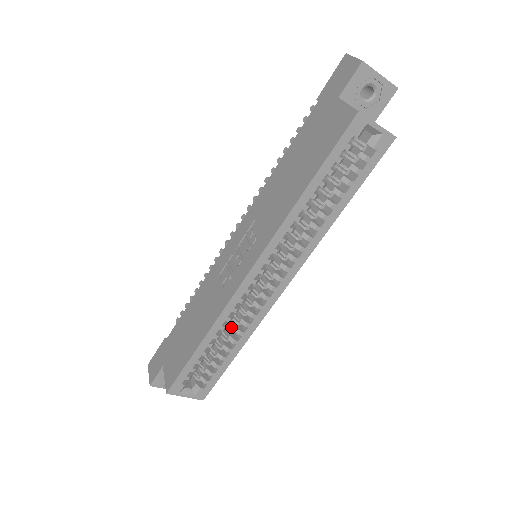
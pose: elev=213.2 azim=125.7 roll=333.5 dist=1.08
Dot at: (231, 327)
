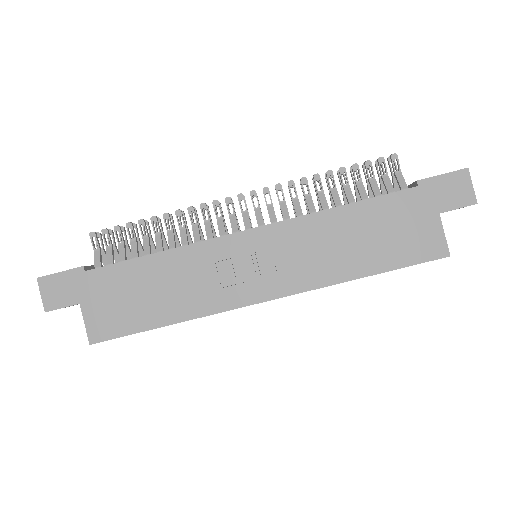
Dot at: occluded
